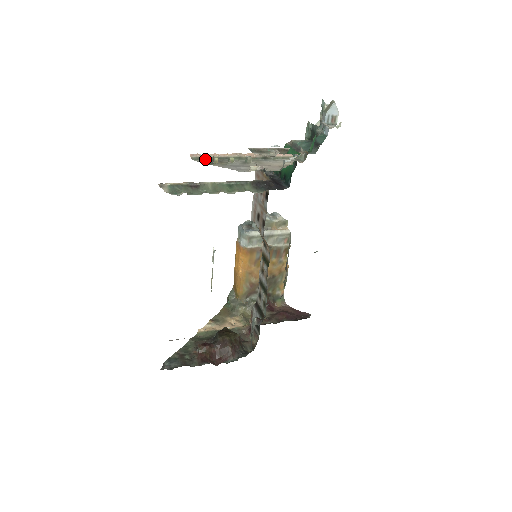
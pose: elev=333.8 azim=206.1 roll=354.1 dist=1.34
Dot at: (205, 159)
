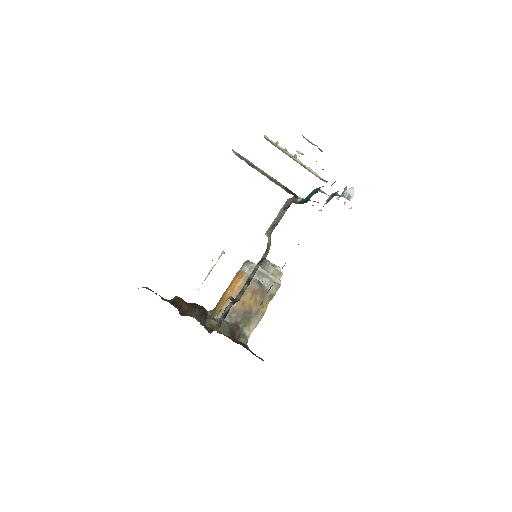
Dot at: (271, 143)
